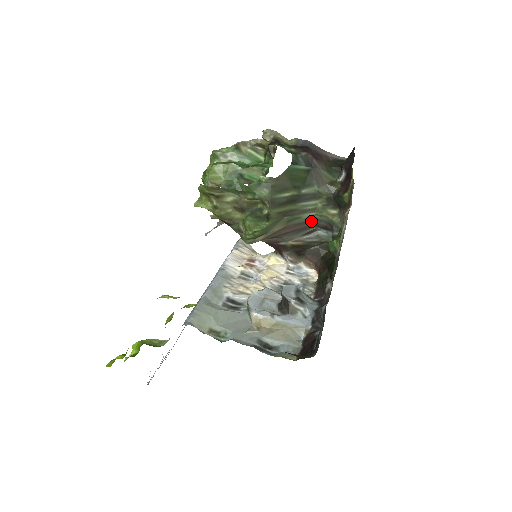
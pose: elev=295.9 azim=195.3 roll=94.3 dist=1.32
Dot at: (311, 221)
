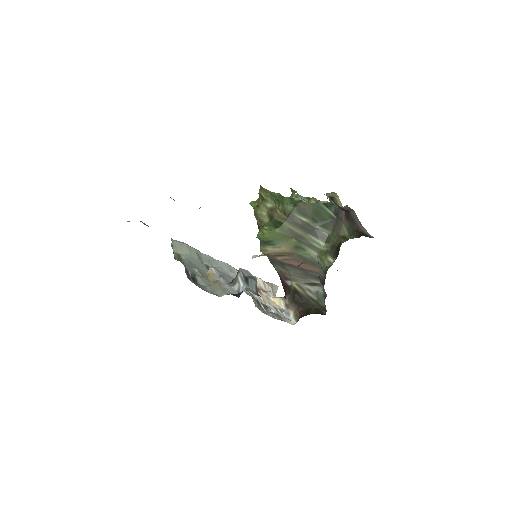
Dot at: (314, 264)
